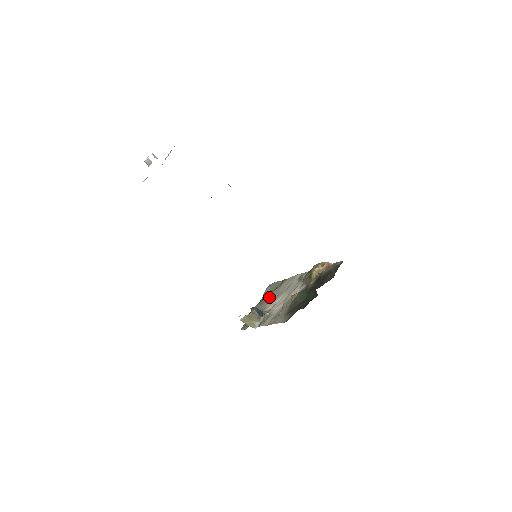
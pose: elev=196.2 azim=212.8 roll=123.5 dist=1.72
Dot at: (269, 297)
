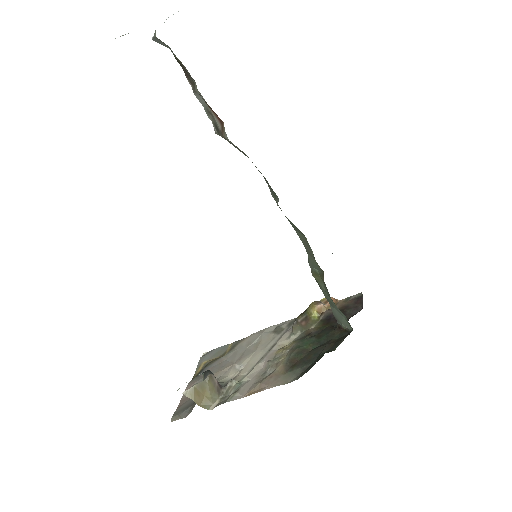
Dot at: (218, 365)
